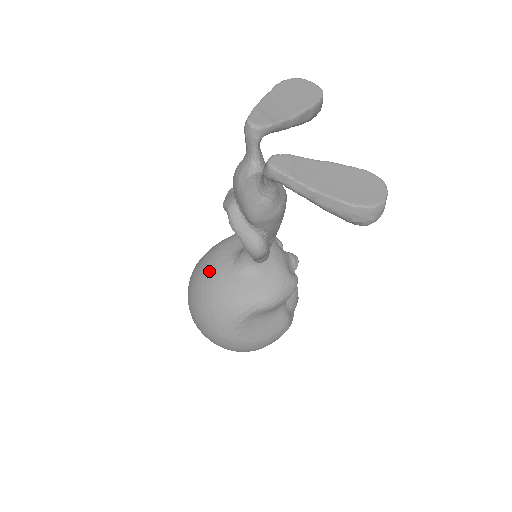
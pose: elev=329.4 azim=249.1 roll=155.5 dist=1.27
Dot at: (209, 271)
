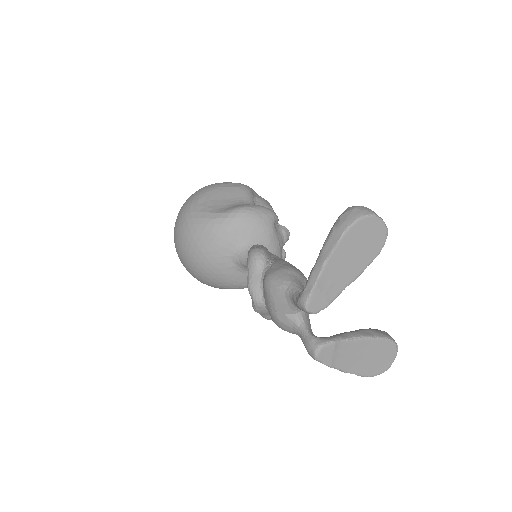
Dot at: (207, 256)
